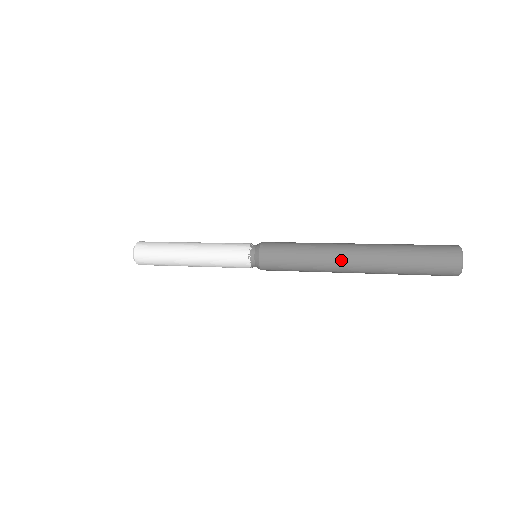
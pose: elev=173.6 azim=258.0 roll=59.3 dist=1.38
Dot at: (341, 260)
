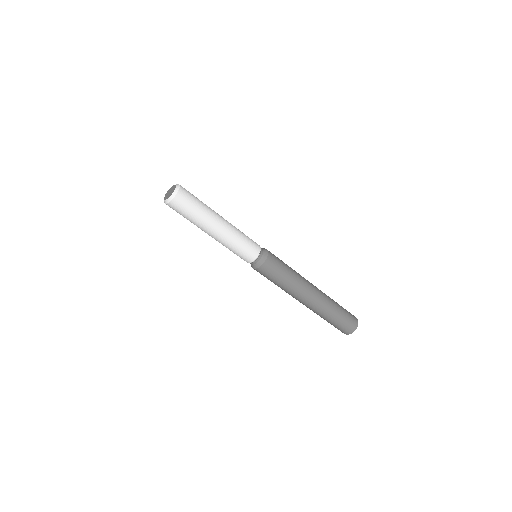
Dot at: (309, 282)
